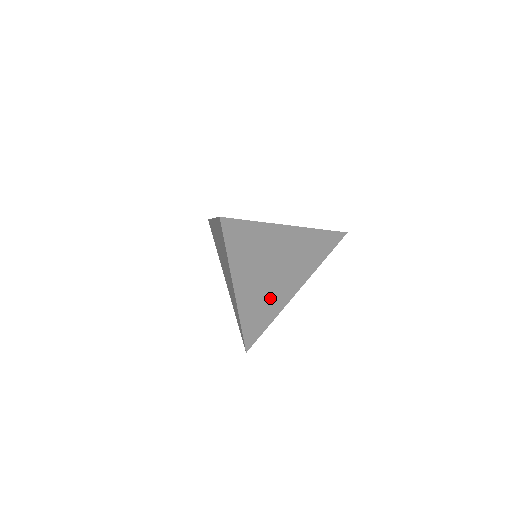
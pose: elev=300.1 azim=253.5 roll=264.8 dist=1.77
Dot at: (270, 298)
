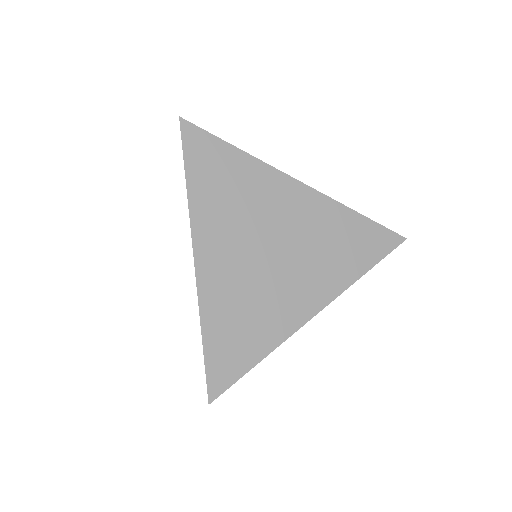
Dot at: occluded
